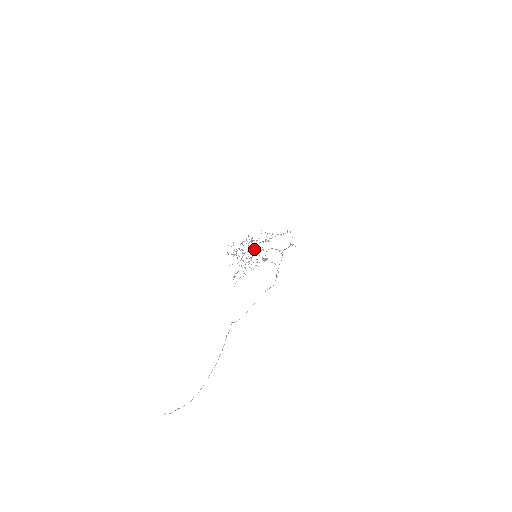
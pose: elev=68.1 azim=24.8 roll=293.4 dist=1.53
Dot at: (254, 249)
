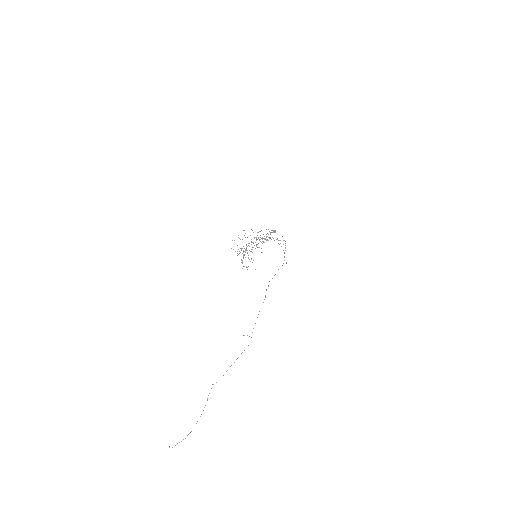
Dot at: occluded
